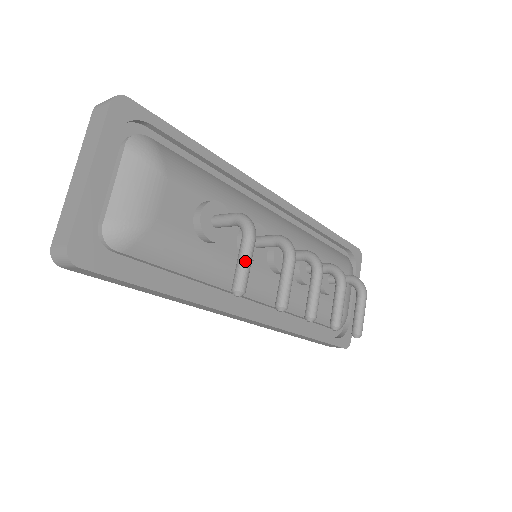
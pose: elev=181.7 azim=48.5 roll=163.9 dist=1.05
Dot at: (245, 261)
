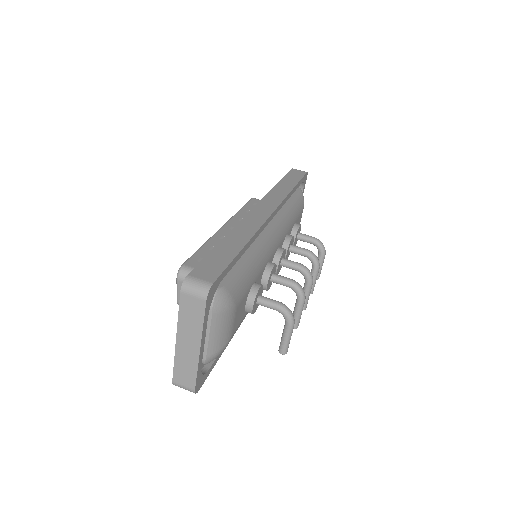
Dot at: (289, 339)
